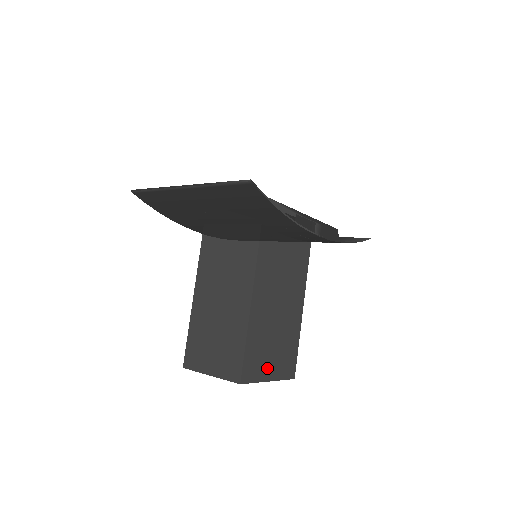
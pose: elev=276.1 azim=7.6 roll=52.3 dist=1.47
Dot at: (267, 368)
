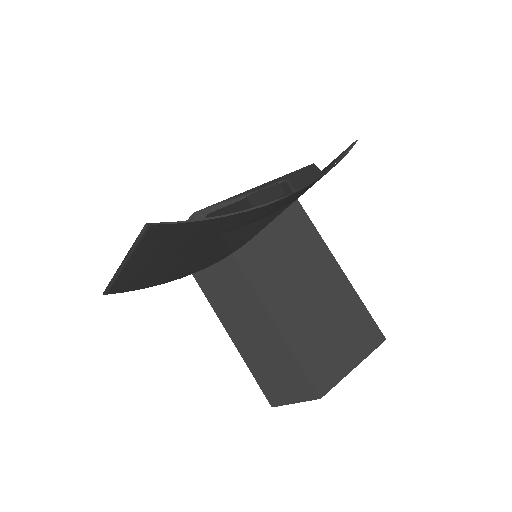
Dot at: (342, 357)
